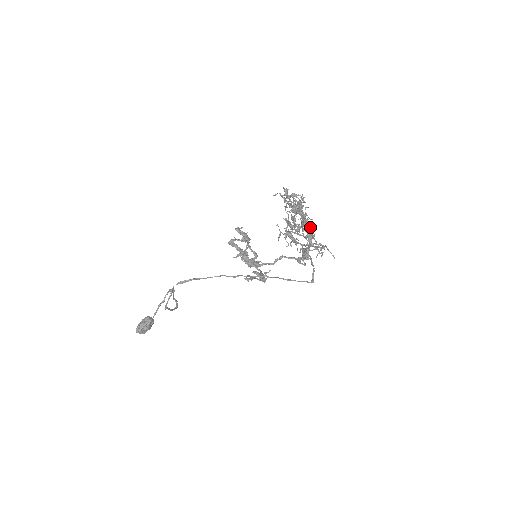
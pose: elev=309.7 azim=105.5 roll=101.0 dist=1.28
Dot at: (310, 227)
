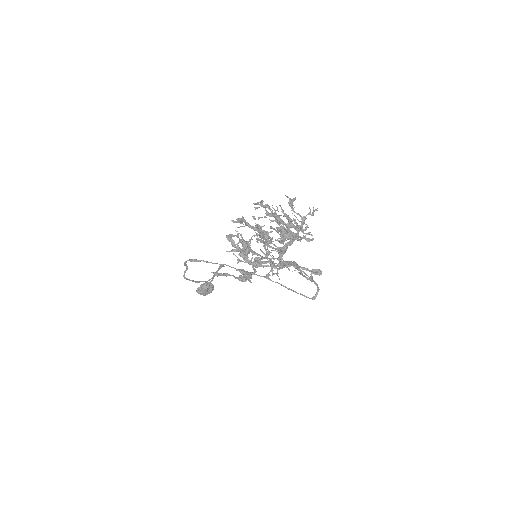
Dot at: (291, 242)
